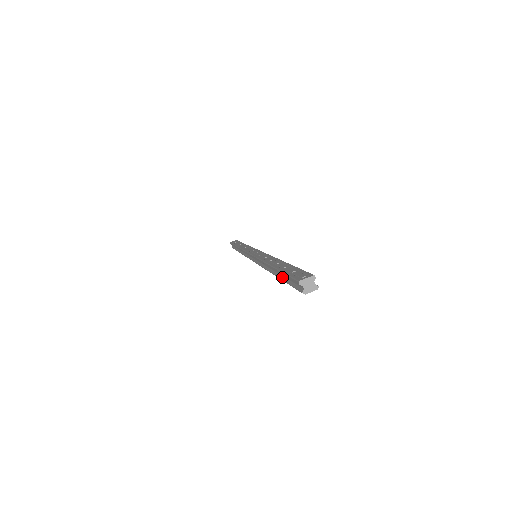
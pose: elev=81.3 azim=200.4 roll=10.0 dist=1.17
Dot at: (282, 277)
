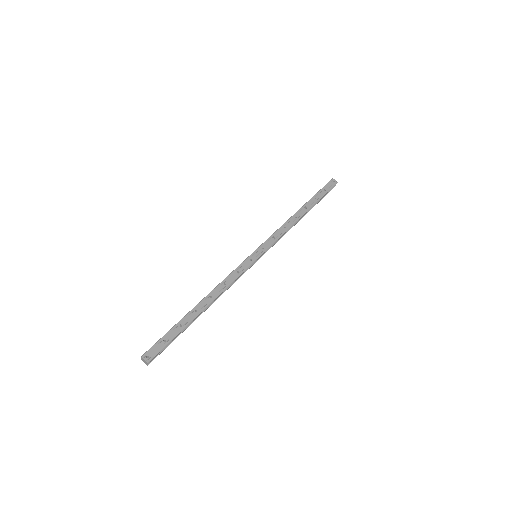
Dot at: (178, 324)
